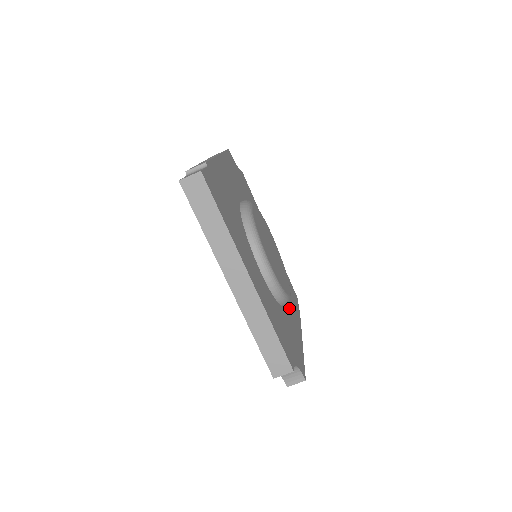
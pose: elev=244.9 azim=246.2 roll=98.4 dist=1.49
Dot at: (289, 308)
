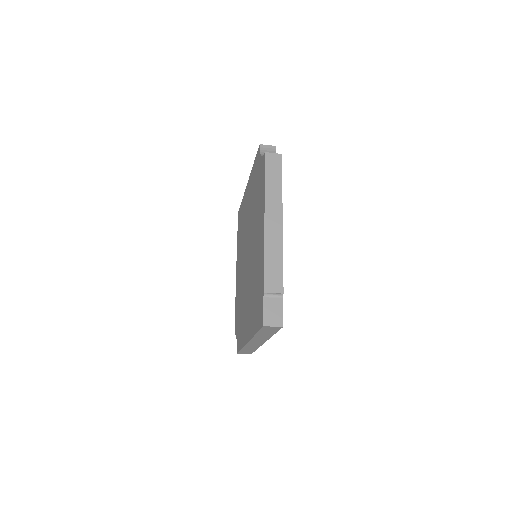
Dot at: occluded
